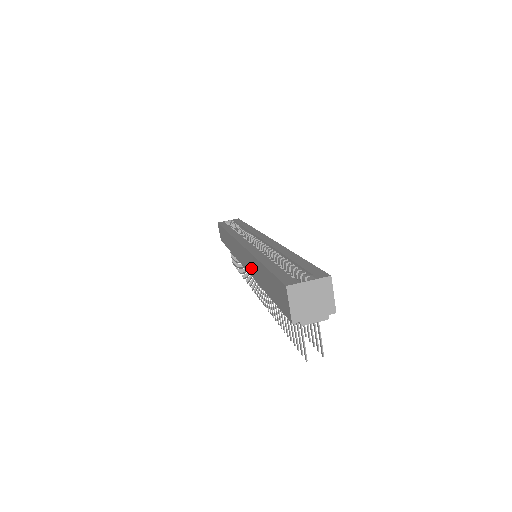
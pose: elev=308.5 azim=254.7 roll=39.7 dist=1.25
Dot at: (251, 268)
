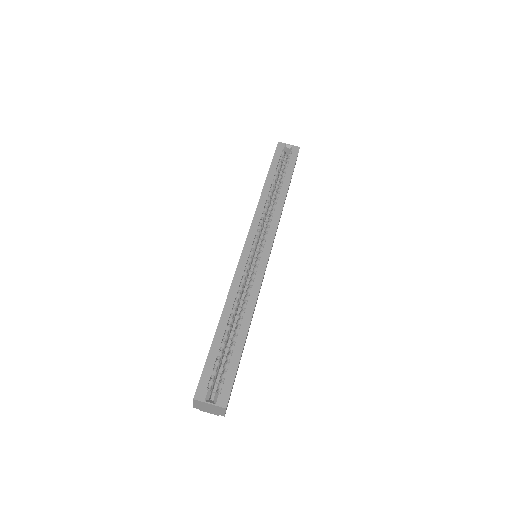
Dot at: occluded
